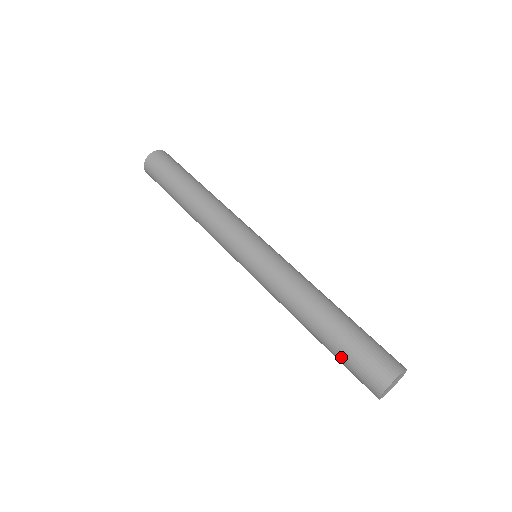
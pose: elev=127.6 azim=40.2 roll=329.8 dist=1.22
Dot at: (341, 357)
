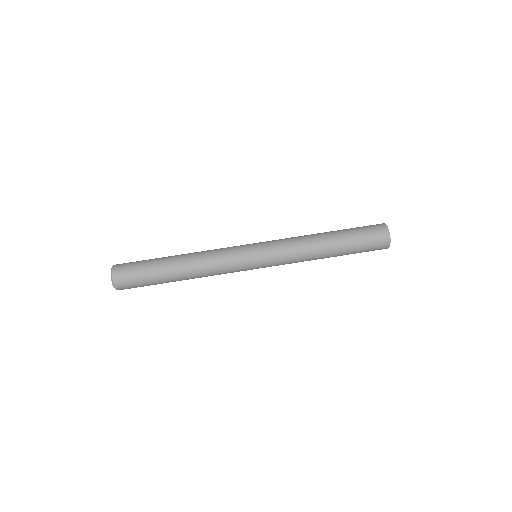
Dot at: (358, 247)
